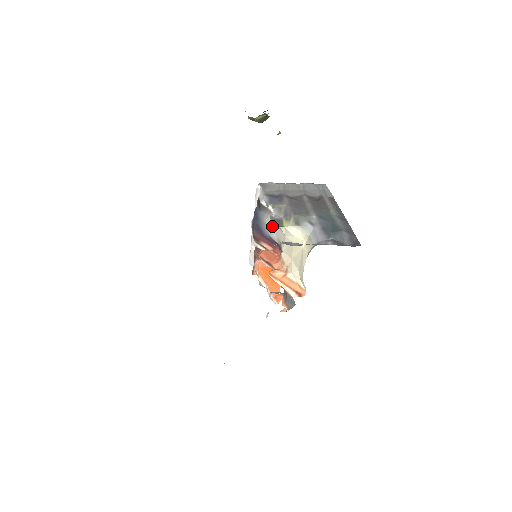
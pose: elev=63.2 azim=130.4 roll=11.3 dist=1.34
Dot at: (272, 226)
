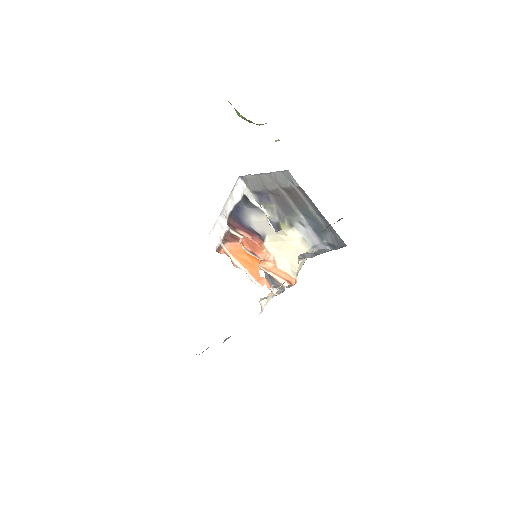
Dot at: (260, 222)
